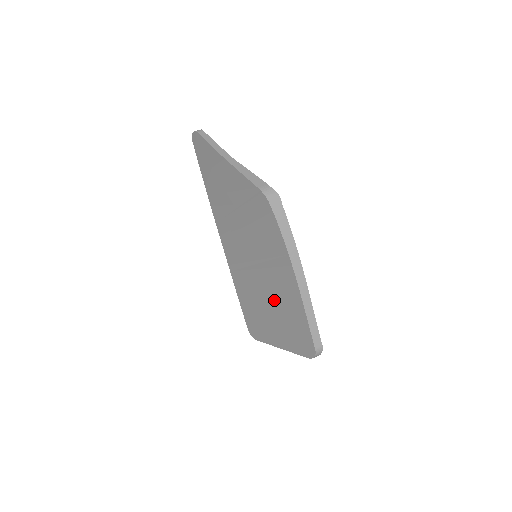
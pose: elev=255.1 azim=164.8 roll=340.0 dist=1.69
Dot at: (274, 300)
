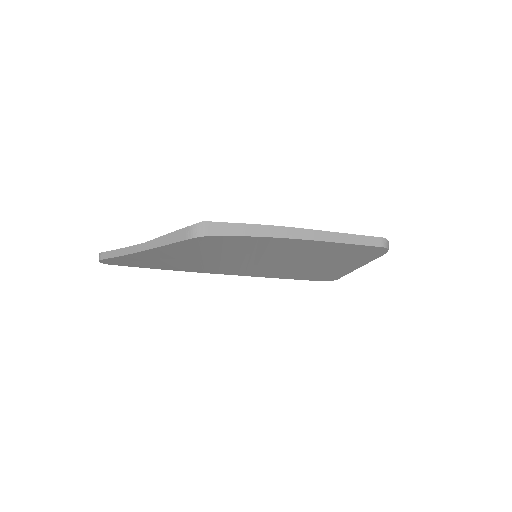
Dot at: (309, 259)
